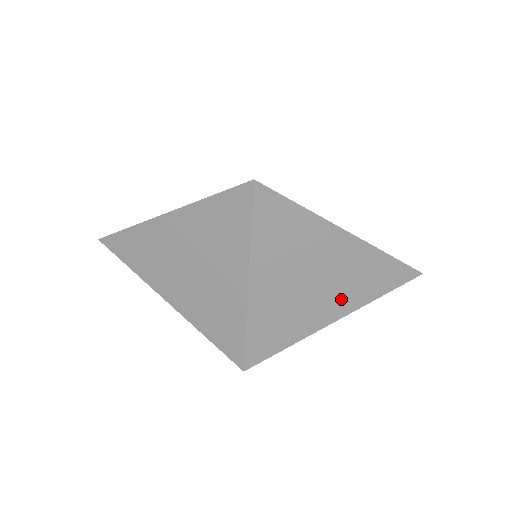
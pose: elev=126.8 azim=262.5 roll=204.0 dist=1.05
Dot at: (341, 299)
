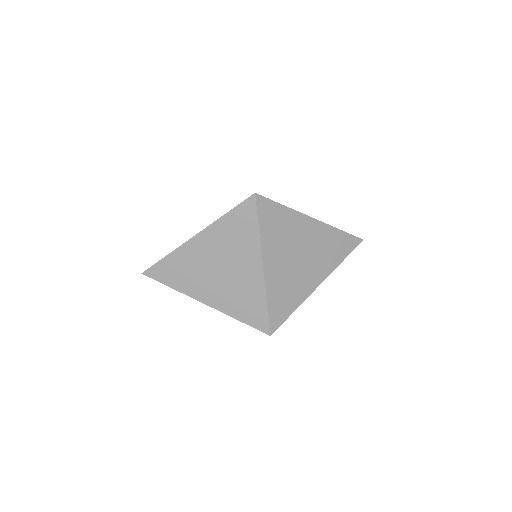
Dot at: (320, 267)
